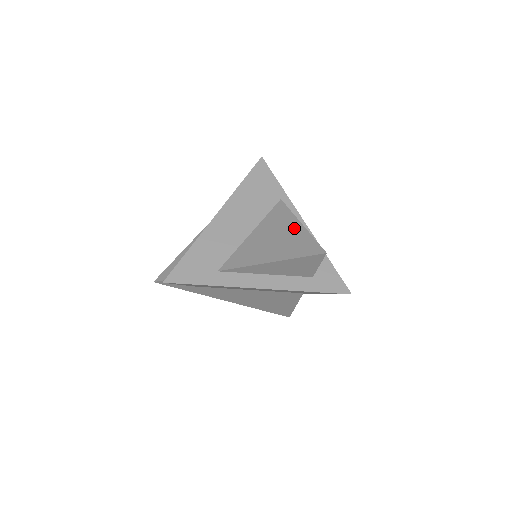
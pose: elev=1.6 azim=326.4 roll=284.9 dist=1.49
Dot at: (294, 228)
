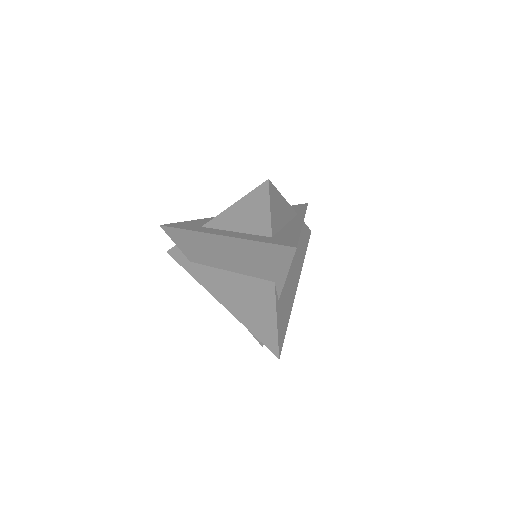
Dot at: occluded
